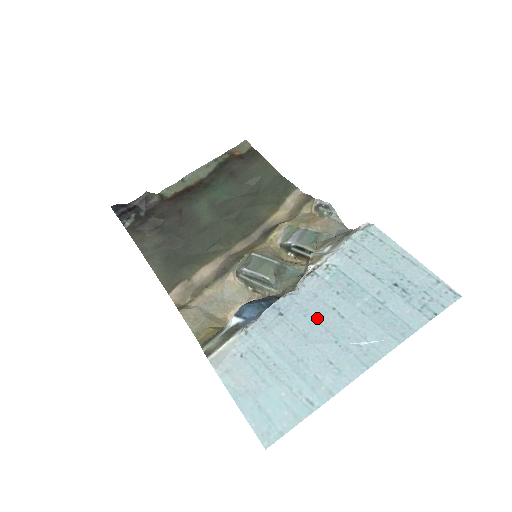
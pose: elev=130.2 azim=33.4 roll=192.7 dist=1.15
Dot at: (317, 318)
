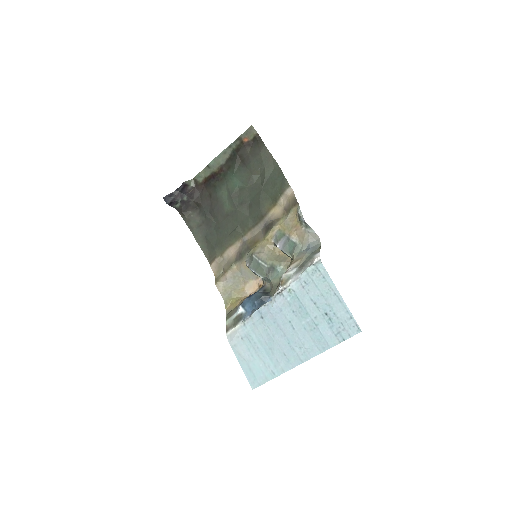
Dot at: (280, 326)
